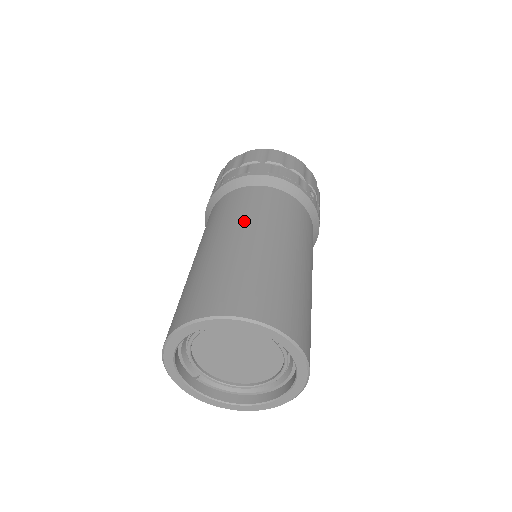
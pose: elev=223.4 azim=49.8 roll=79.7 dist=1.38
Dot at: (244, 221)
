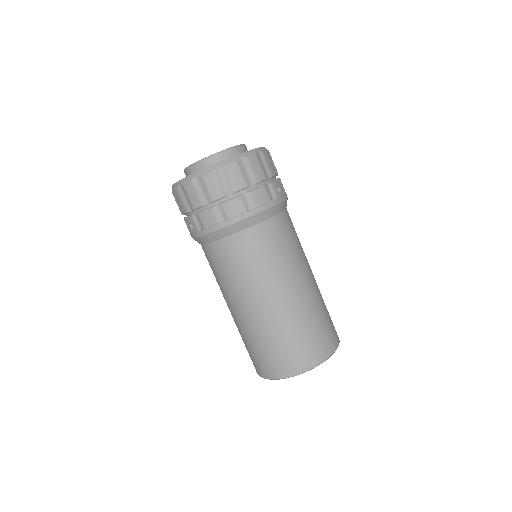
Dot at: (262, 284)
